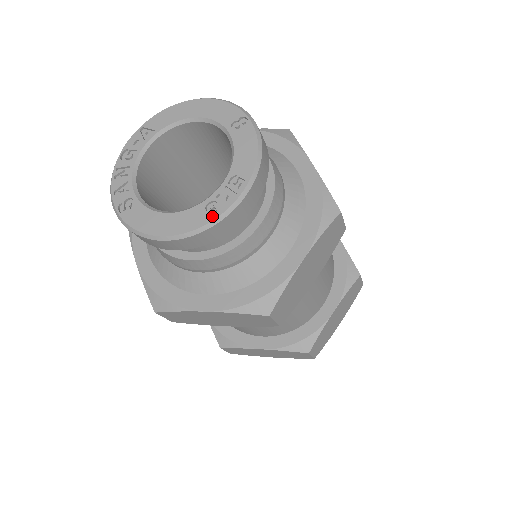
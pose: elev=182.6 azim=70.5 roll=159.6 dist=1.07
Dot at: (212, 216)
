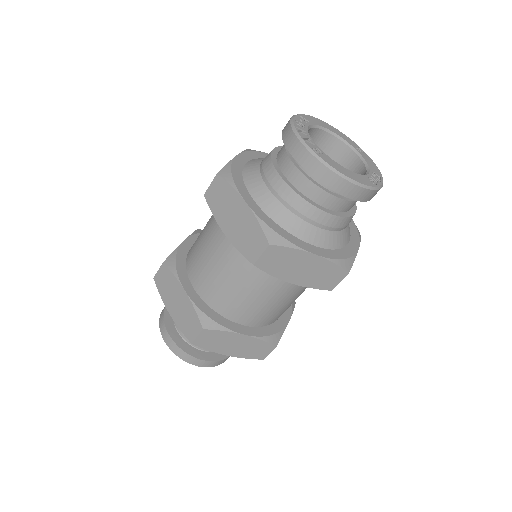
Dot at: (375, 184)
